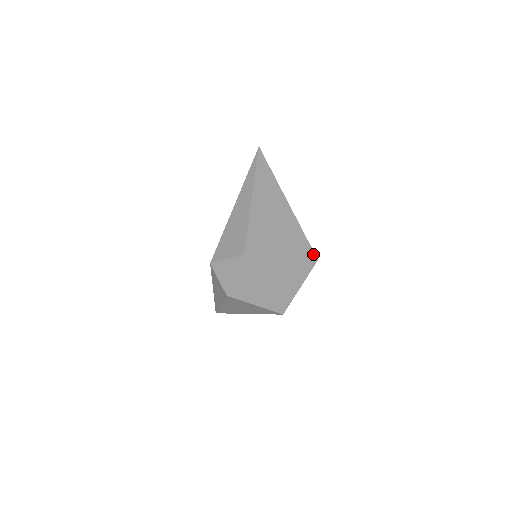
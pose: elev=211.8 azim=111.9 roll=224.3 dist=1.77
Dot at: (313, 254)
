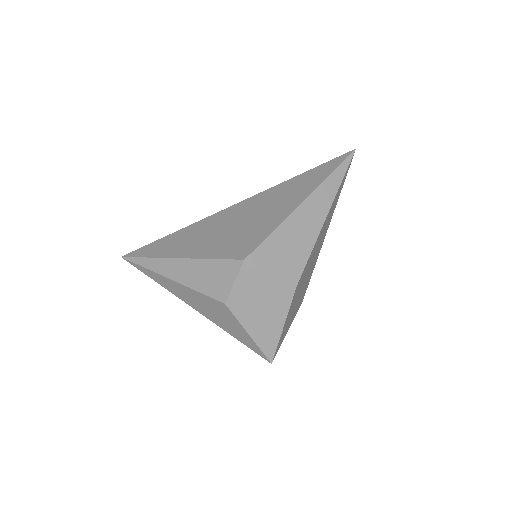
Dot at: occluded
